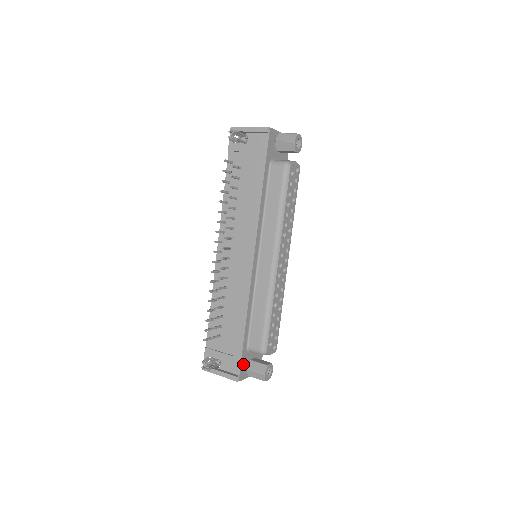
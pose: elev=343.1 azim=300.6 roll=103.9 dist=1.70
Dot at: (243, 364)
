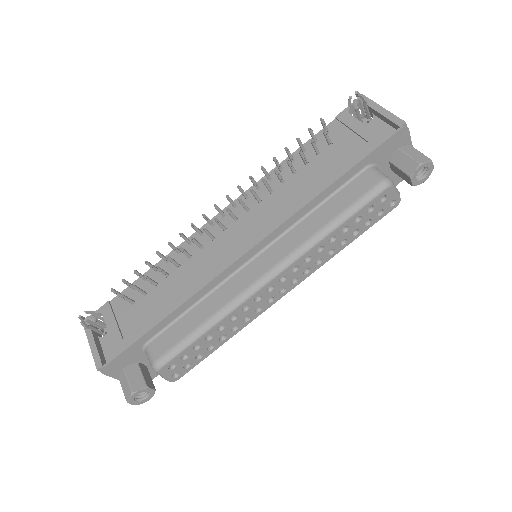
Dot at: (123, 357)
